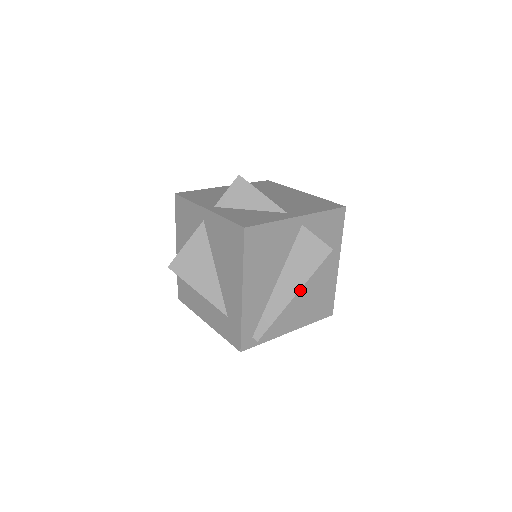
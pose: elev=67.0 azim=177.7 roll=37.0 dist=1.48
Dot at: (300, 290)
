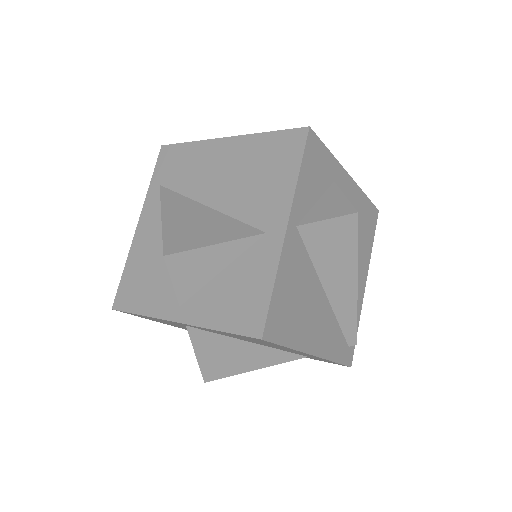
Dot at: occluded
